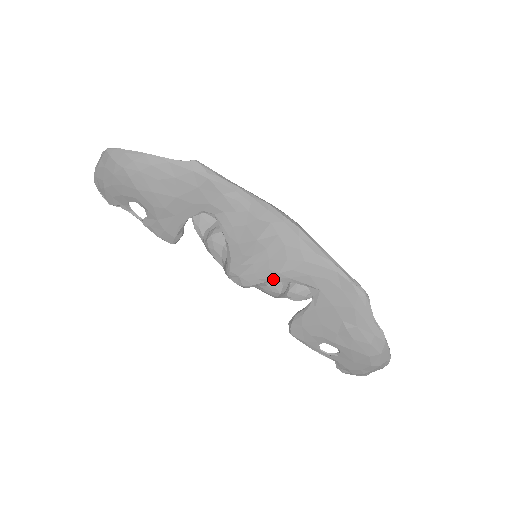
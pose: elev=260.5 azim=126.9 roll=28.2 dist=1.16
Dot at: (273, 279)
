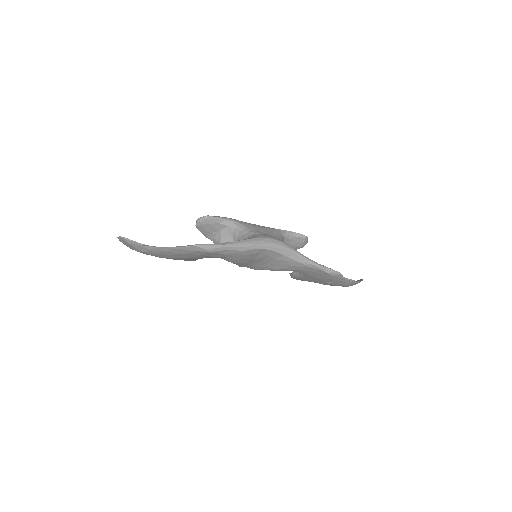
Dot at: (272, 270)
